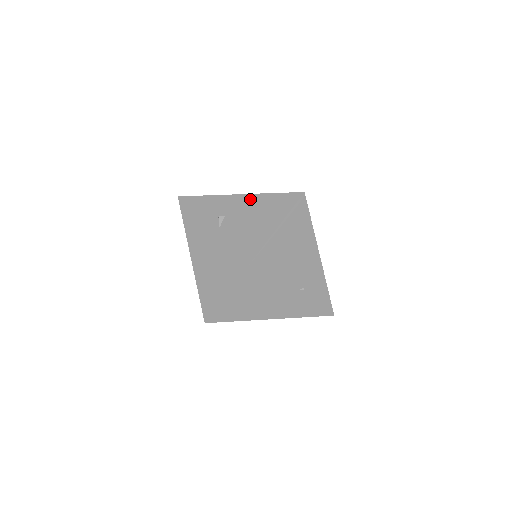
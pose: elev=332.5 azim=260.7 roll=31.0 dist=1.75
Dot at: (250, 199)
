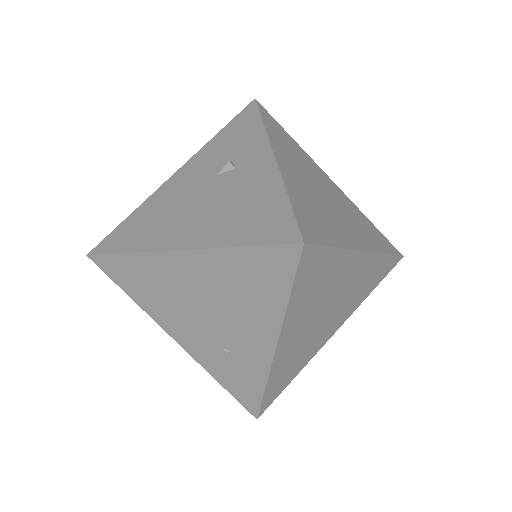
Dot at: (270, 177)
